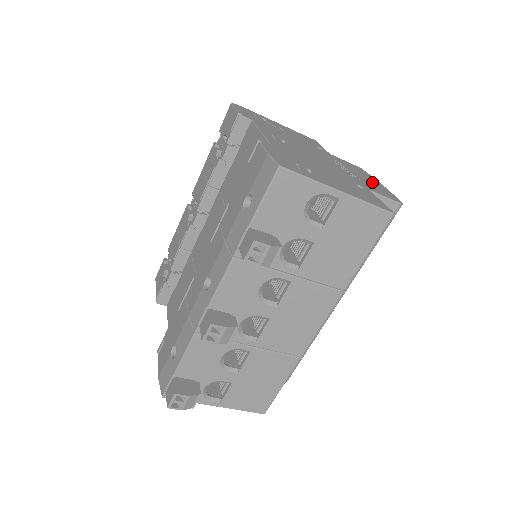
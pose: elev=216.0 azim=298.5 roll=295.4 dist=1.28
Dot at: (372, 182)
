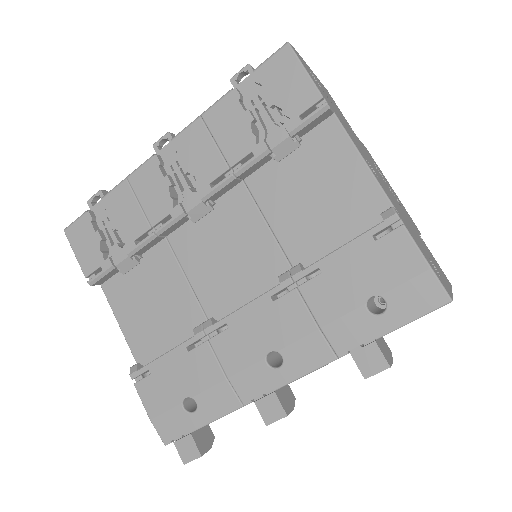
Dot at: occluded
